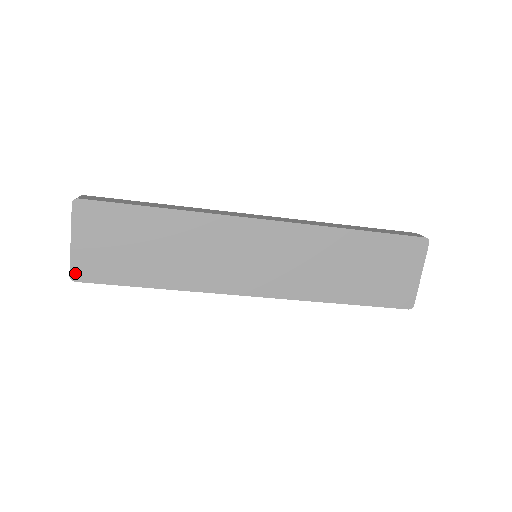
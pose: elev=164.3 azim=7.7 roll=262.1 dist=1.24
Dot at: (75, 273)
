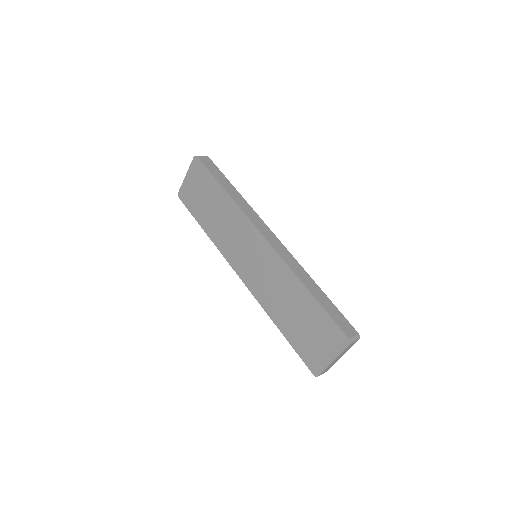
Dot at: (180, 193)
